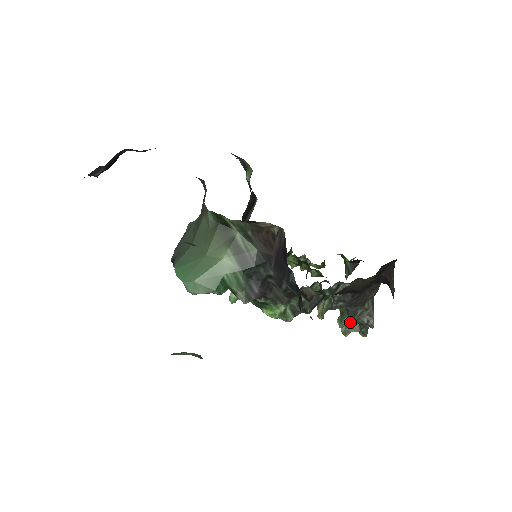
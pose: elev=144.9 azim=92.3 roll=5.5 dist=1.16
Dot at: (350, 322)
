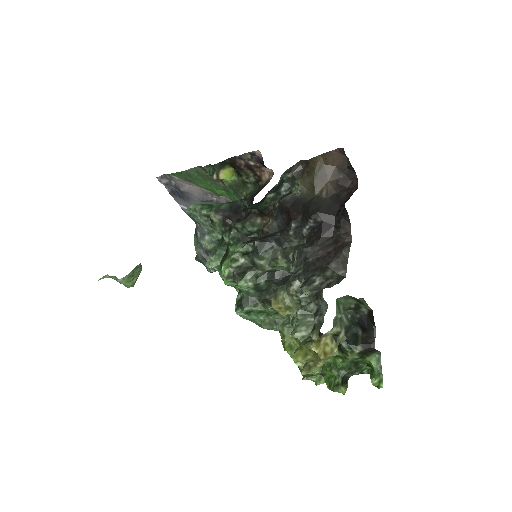
Dot at: (303, 307)
